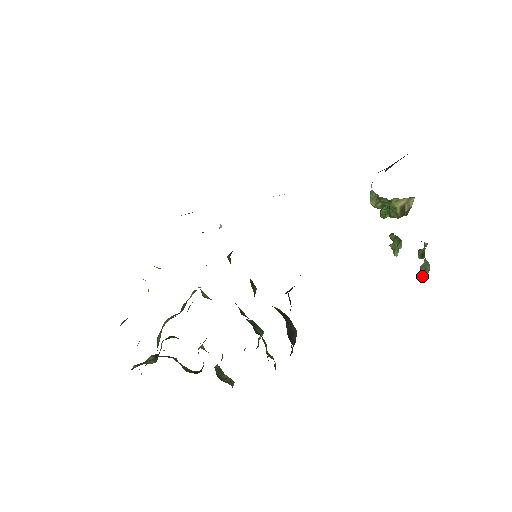
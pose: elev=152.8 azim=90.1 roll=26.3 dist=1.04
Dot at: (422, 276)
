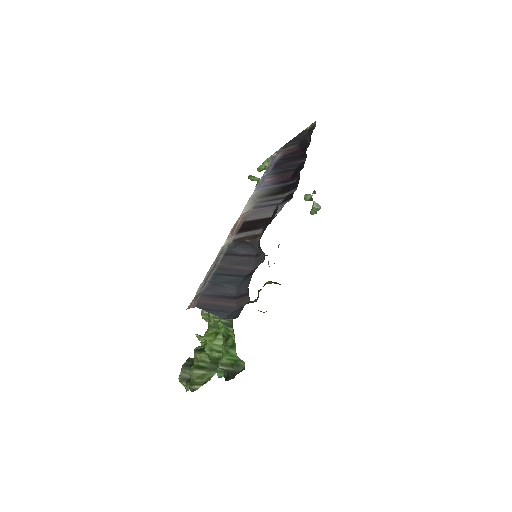
Dot at: (313, 213)
